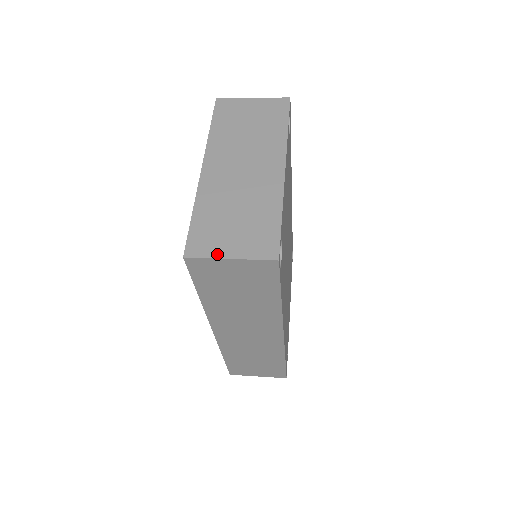
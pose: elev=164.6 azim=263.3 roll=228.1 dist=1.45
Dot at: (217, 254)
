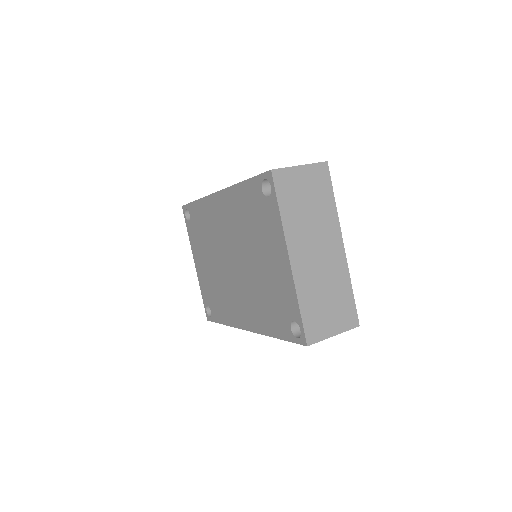
Dot at: (326, 335)
